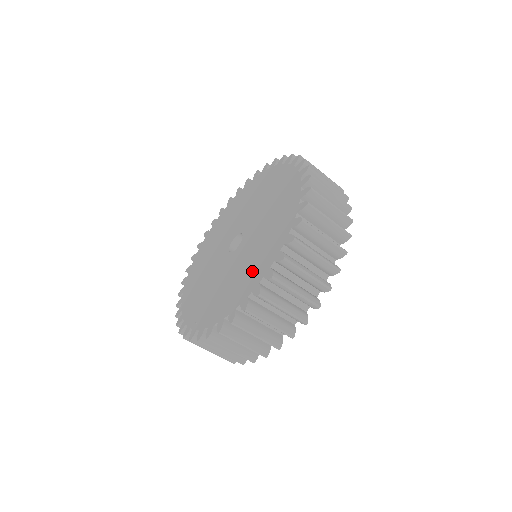
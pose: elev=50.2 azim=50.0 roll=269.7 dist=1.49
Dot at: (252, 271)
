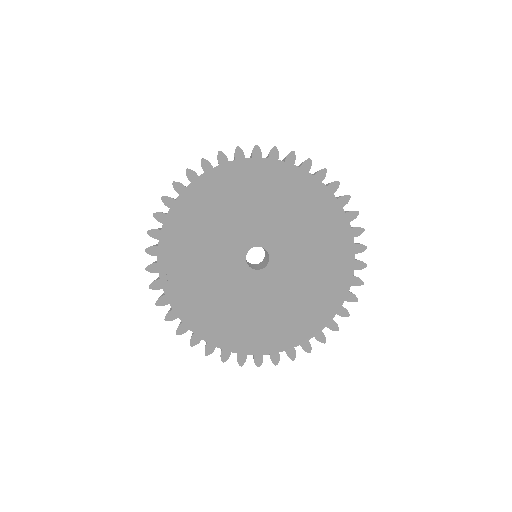
Dot at: (250, 332)
